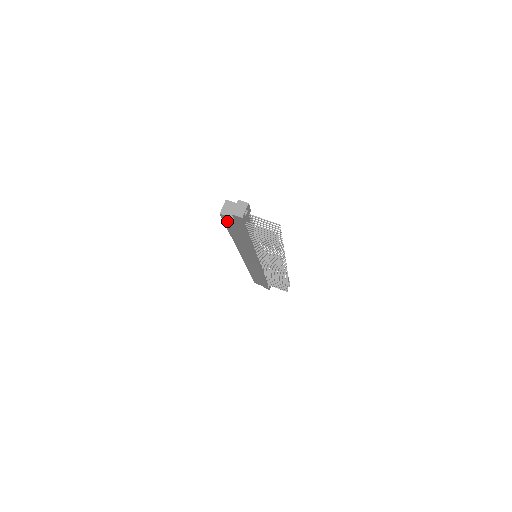
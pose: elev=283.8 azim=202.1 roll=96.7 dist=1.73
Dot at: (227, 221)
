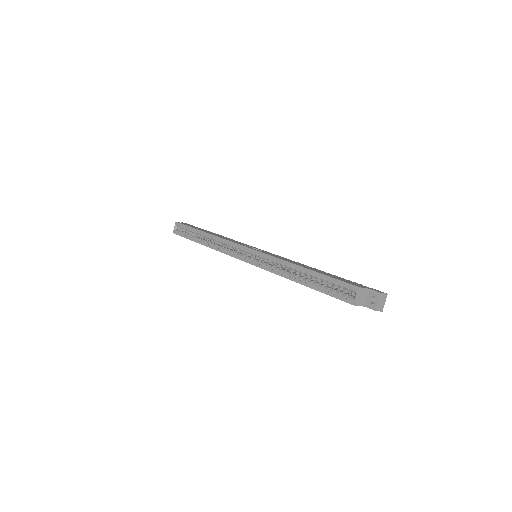
Dot at: (343, 300)
